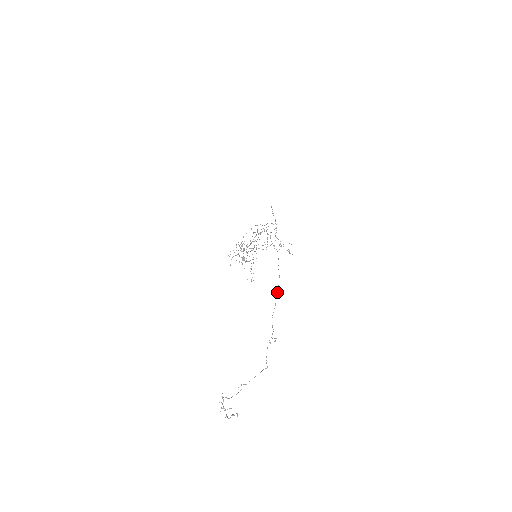
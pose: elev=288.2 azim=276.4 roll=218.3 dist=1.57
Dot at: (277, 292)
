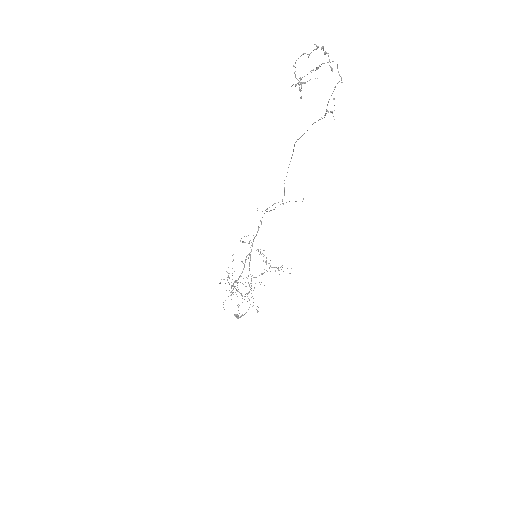
Dot at: (307, 130)
